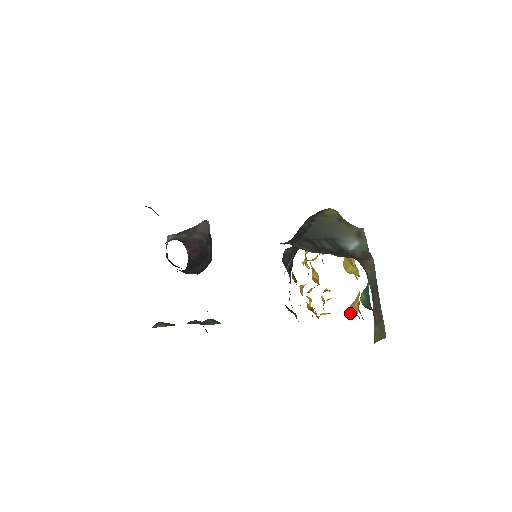
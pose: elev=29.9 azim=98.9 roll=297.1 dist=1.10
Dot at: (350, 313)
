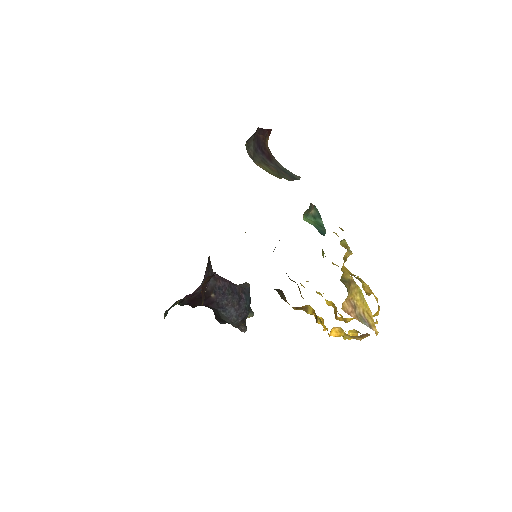
Dot at: (355, 316)
